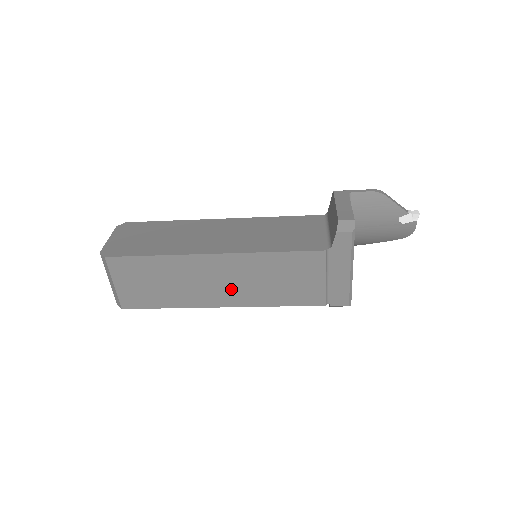
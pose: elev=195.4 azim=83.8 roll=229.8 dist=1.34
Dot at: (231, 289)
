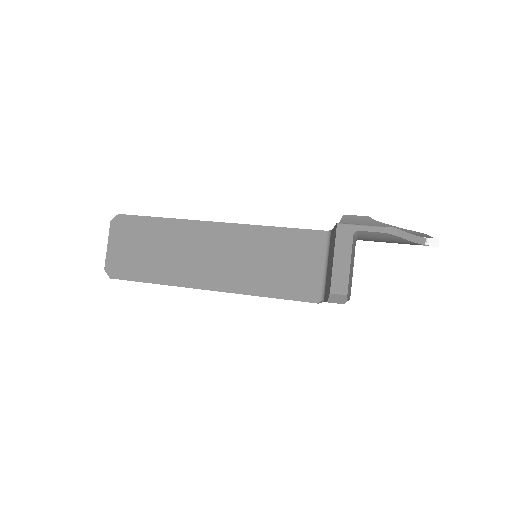
Dot at: occluded
